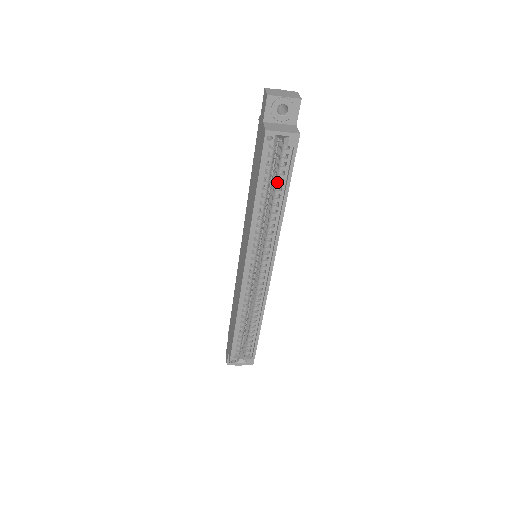
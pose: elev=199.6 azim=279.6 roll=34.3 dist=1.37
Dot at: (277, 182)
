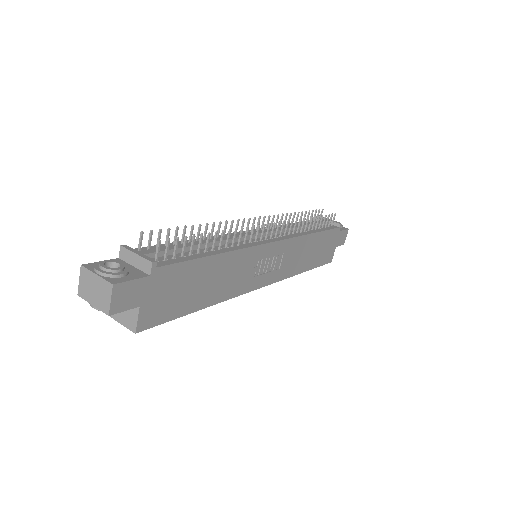
Dot at: occluded
